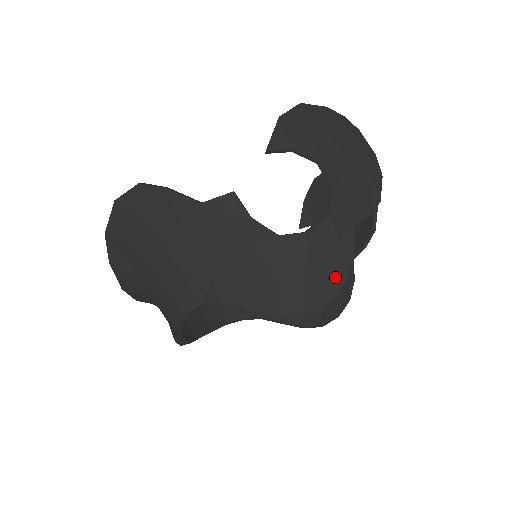
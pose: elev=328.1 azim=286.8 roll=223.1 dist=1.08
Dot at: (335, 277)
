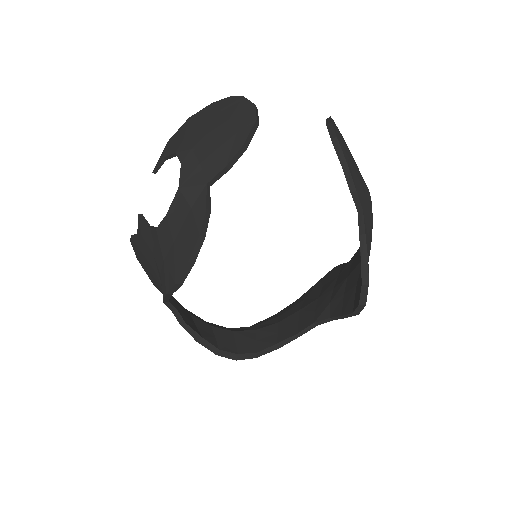
Dot at: (190, 240)
